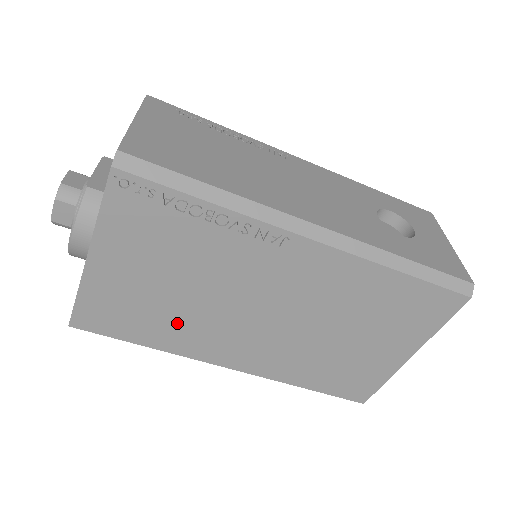
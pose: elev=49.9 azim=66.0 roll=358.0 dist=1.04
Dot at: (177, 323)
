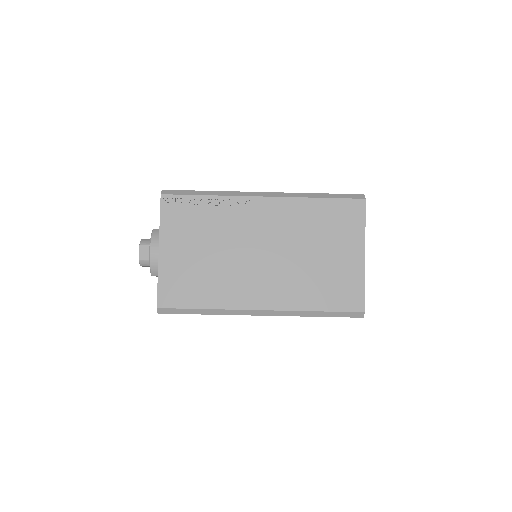
Dot at: (216, 281)
